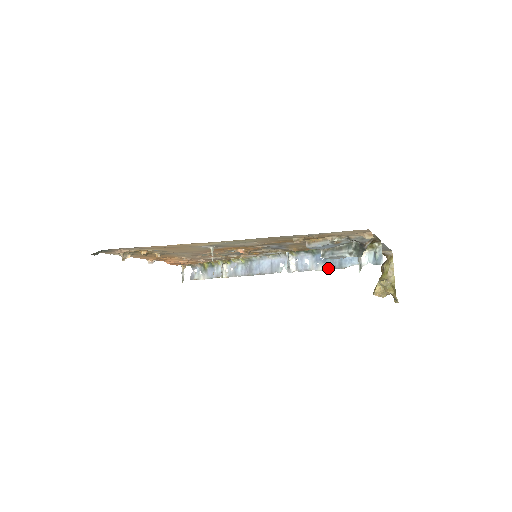
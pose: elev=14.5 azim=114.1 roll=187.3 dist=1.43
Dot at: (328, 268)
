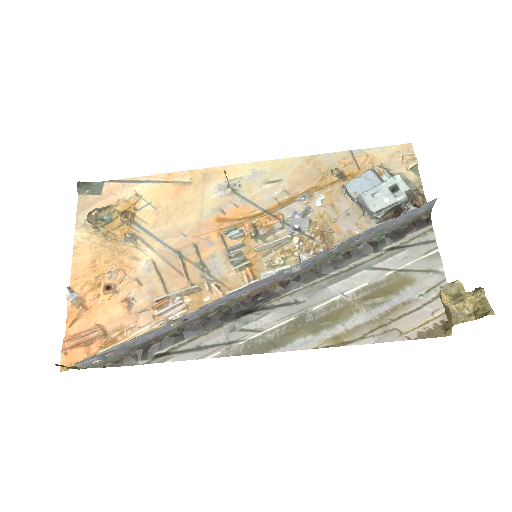
Dot at: (363, 231)
